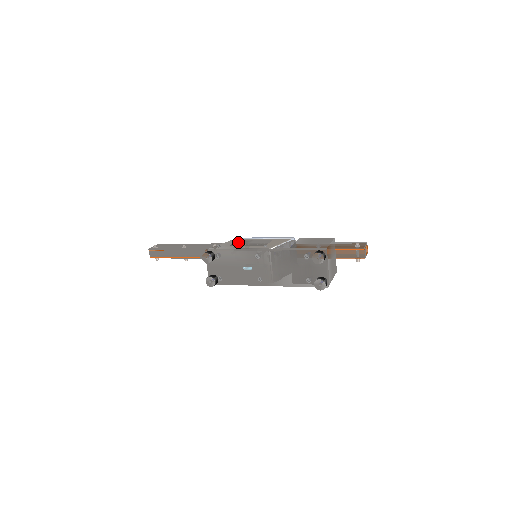
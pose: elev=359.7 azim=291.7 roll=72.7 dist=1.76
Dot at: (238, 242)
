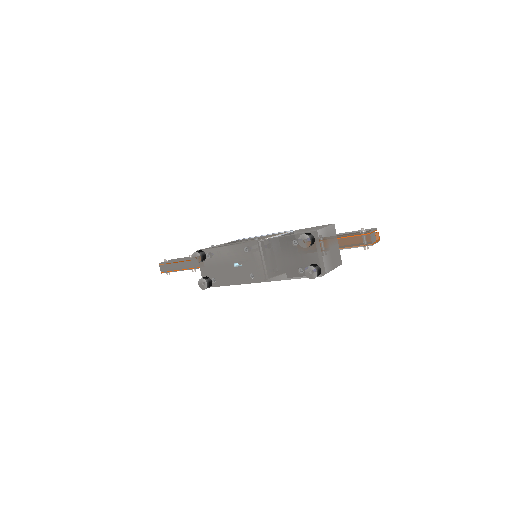
Dot at: (234, 241)
